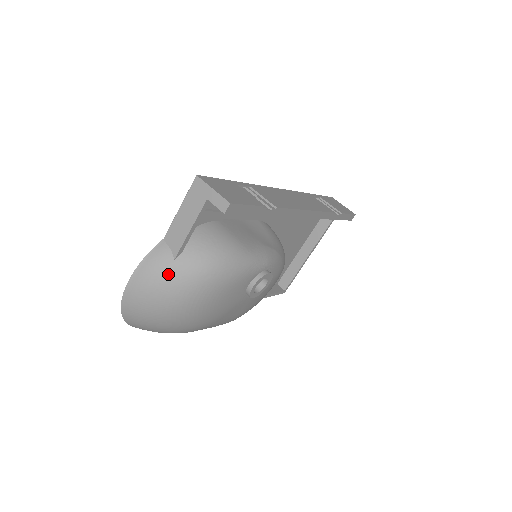
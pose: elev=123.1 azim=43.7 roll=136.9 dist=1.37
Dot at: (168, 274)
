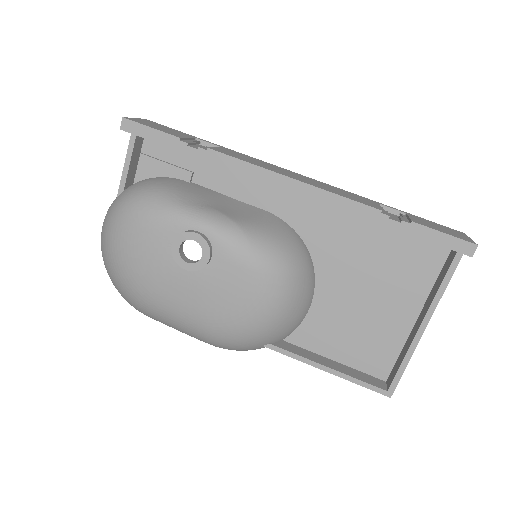
Dot at: (109, 210)
